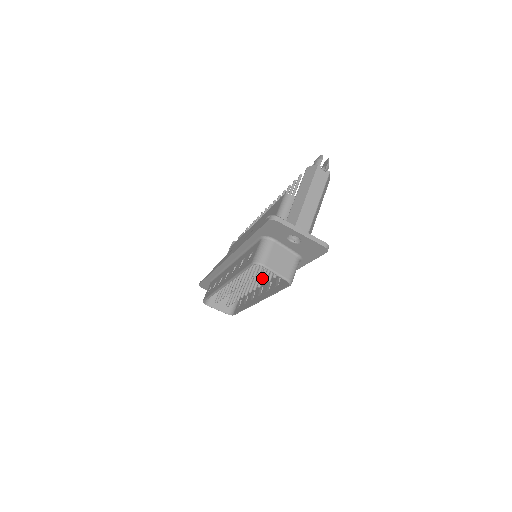
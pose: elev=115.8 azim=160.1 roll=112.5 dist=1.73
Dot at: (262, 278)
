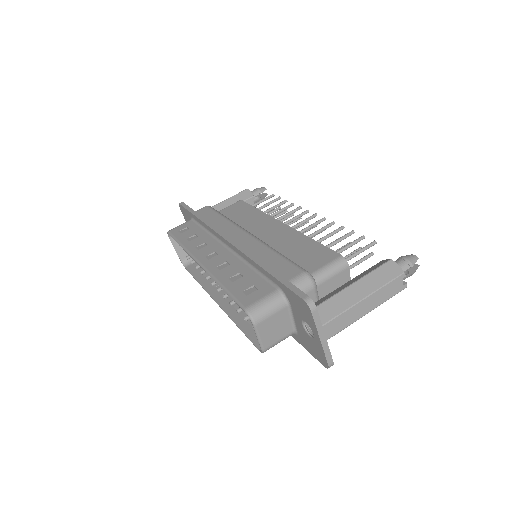
Dot at: occluded
